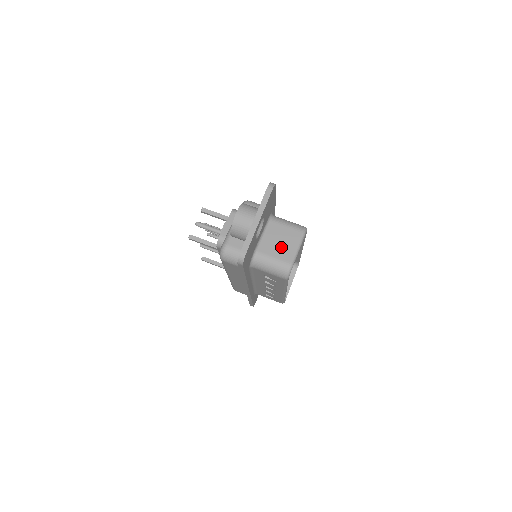
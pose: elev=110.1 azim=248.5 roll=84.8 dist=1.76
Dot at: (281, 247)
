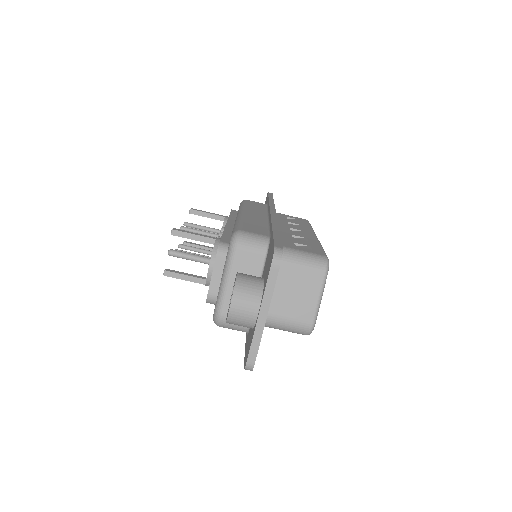
Dot at: (296, 302)
